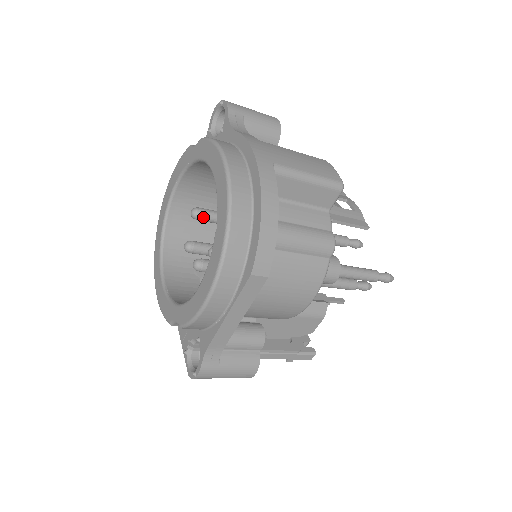
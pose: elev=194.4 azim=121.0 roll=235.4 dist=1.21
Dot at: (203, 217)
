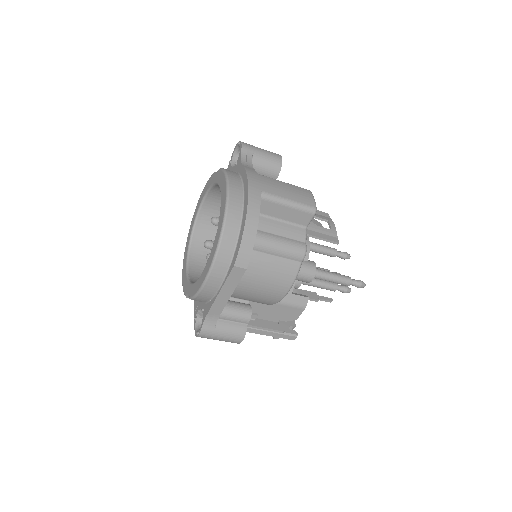
Dot at: occluded
